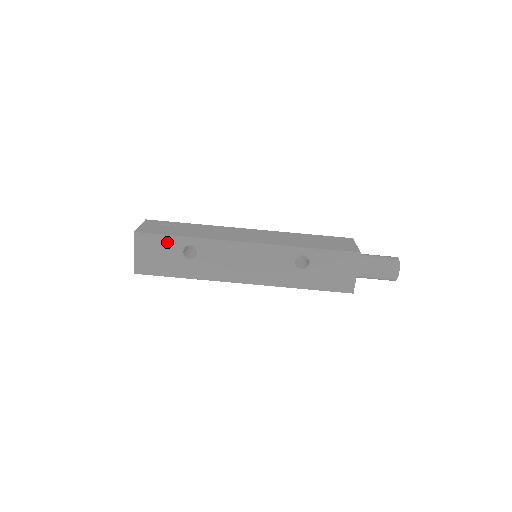
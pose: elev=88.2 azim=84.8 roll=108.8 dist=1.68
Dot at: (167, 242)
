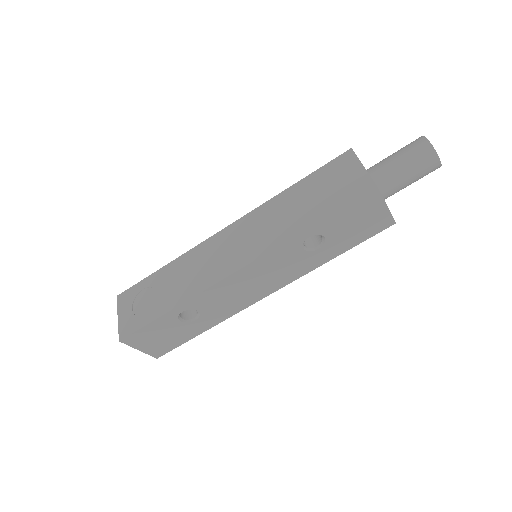
Dot at: (158, 325)
